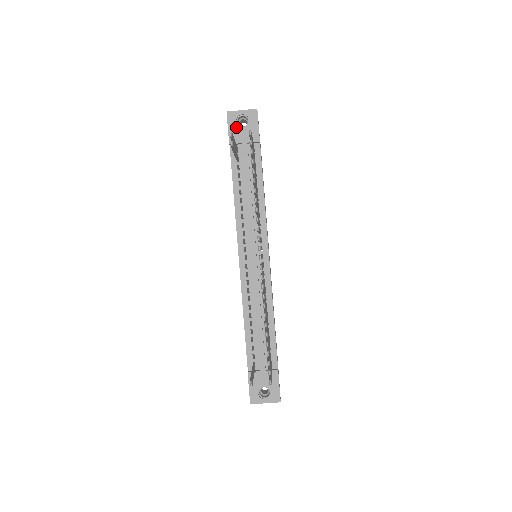
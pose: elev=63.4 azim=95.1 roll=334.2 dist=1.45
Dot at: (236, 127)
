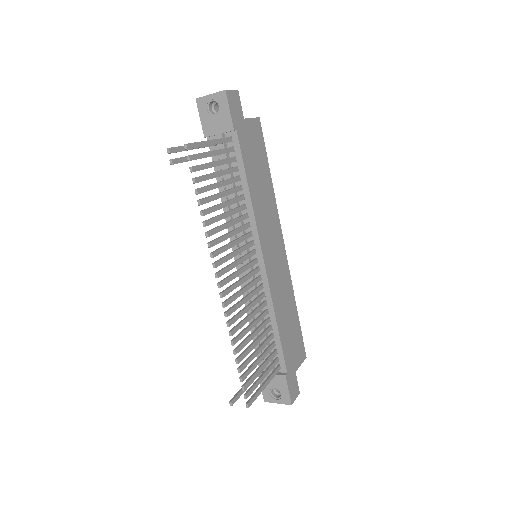
Dot at: (208, 116)
